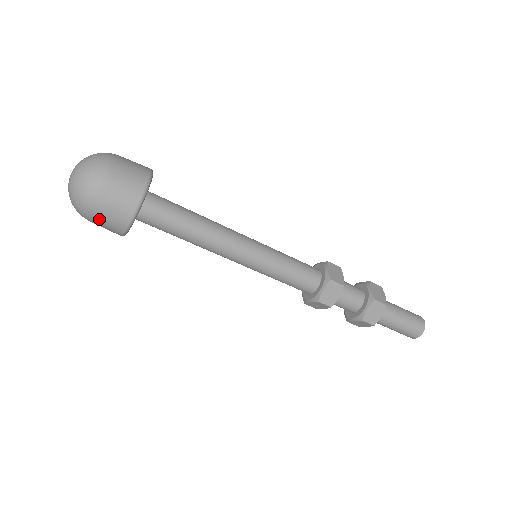
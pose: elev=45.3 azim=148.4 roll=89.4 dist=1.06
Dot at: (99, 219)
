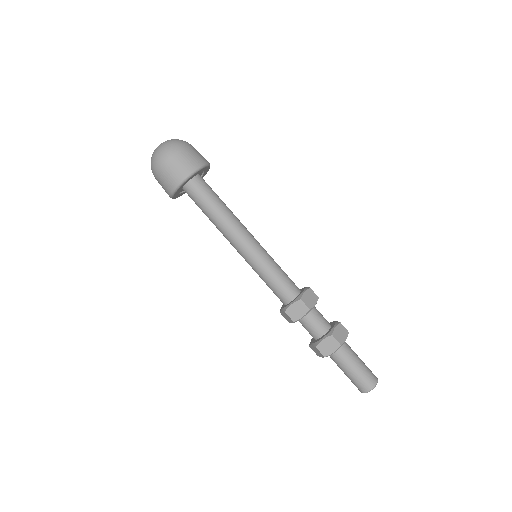
Dot at: (159, 179)
